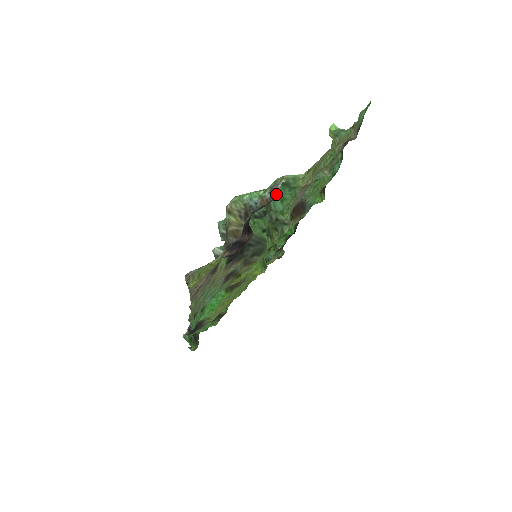
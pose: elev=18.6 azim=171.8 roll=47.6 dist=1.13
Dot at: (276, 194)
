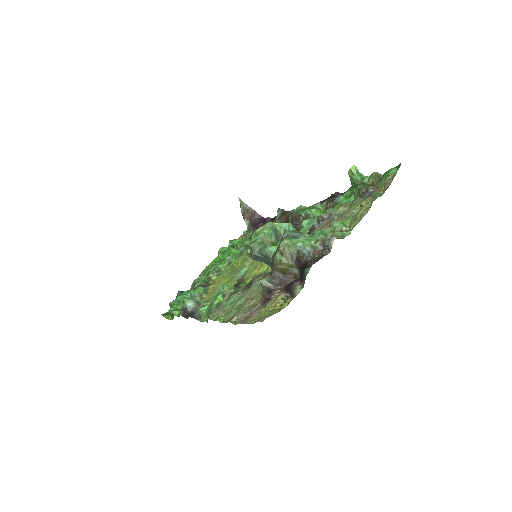
Dot at: (328, 249)
